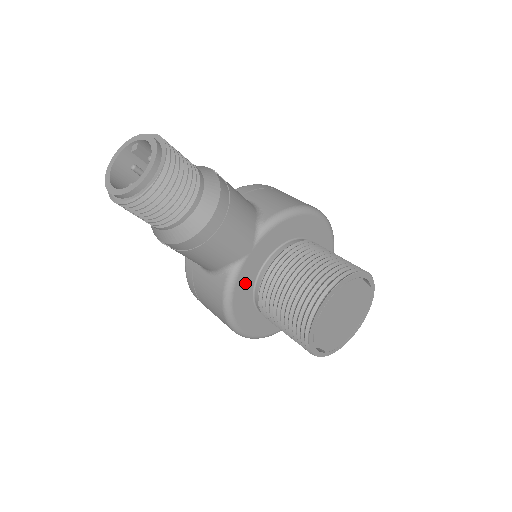
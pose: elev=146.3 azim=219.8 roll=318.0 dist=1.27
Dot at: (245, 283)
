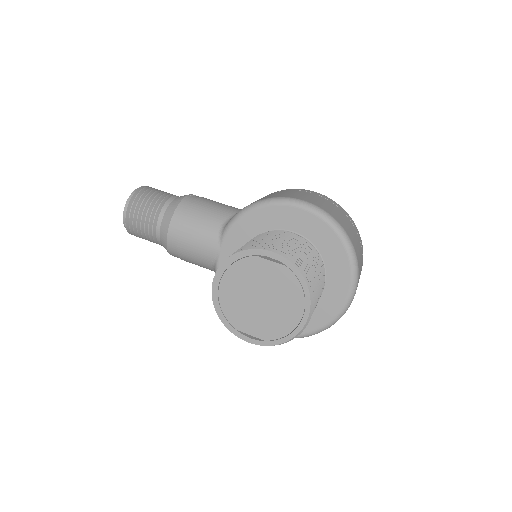
Dot at: occluded
